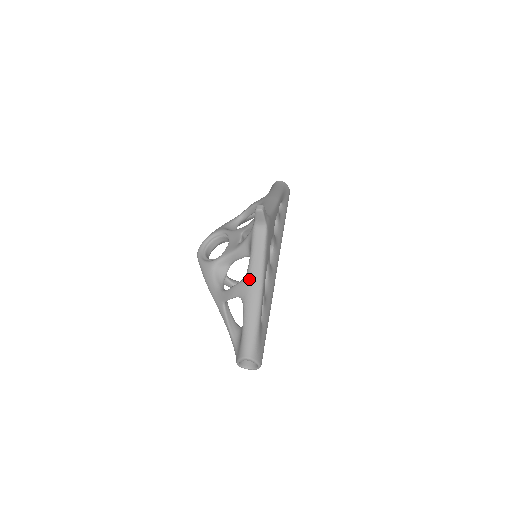
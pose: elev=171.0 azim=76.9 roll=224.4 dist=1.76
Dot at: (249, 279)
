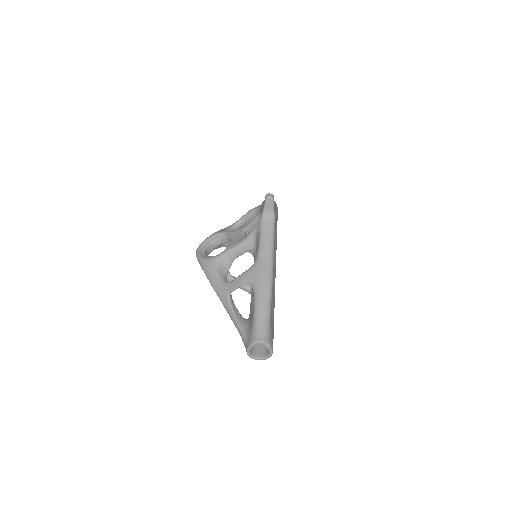
Dot at: (259, 264)
